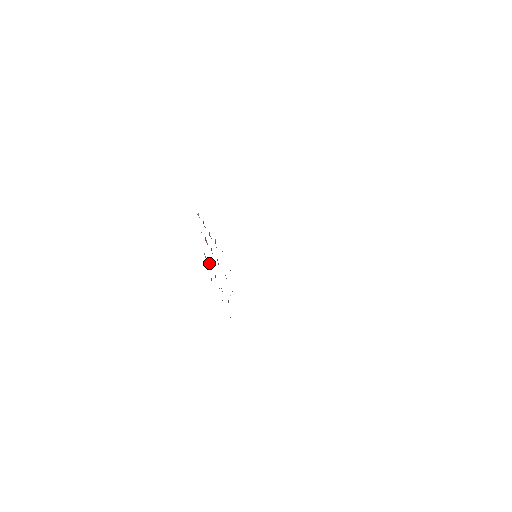
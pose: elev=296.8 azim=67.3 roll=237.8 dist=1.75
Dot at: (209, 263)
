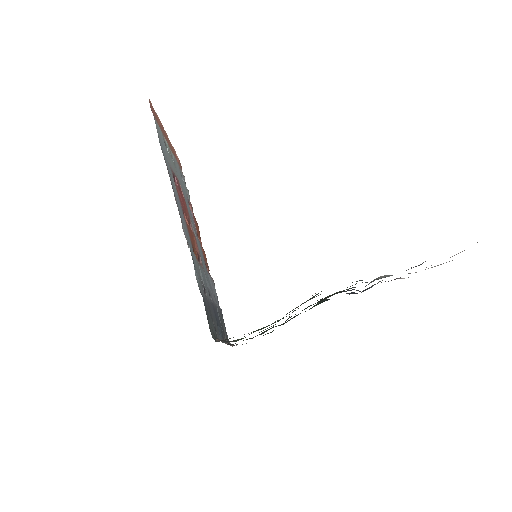
Dot at: occluded
